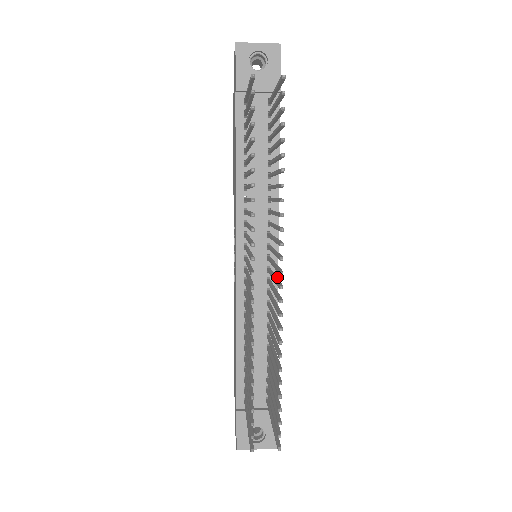
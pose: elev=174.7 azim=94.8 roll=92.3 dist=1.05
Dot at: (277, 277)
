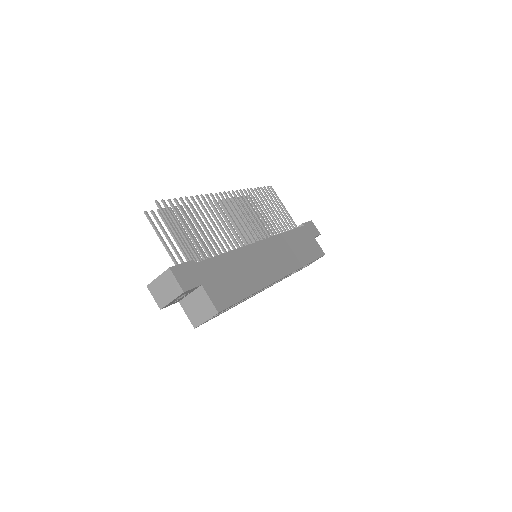
Dot at: (254, 243)
